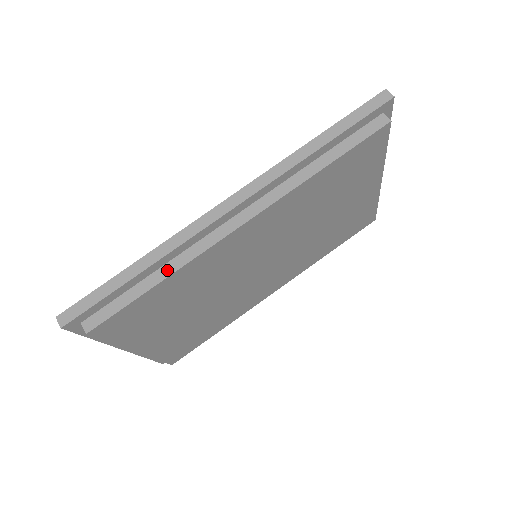
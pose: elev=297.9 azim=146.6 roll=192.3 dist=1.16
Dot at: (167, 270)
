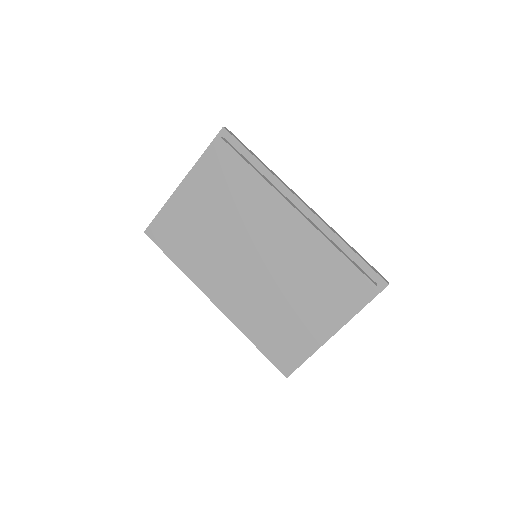
Dot at: (262, 175)
